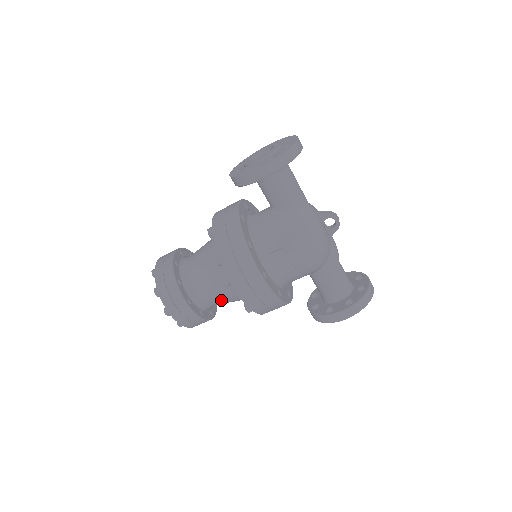
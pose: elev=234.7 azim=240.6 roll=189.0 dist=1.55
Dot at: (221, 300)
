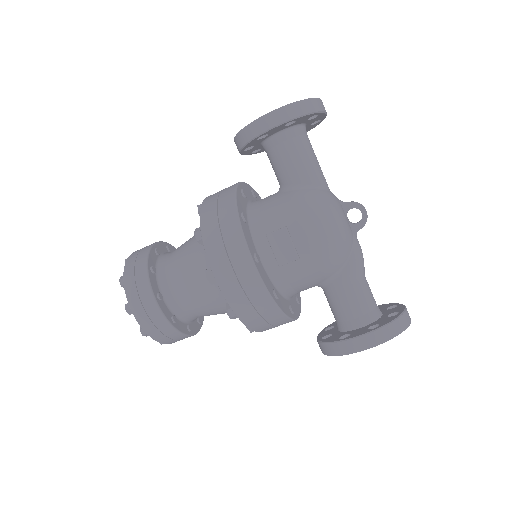
Dot at: (200, 303)
